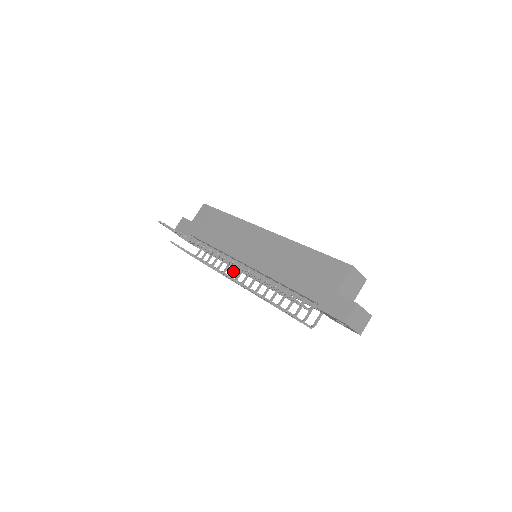
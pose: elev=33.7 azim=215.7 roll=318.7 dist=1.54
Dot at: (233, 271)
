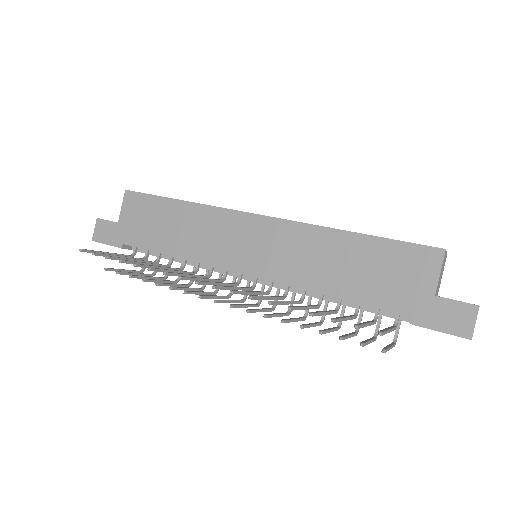
Dot at: occluded
